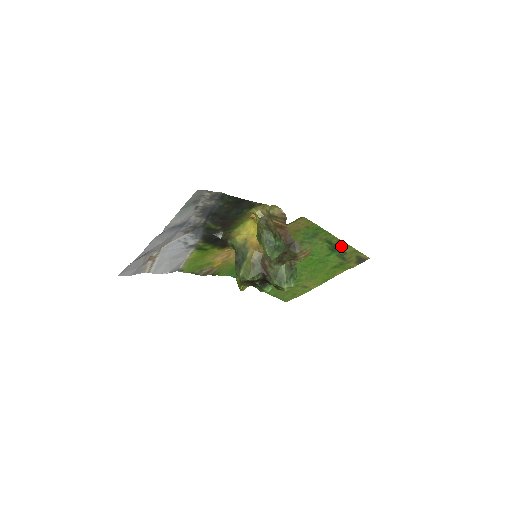
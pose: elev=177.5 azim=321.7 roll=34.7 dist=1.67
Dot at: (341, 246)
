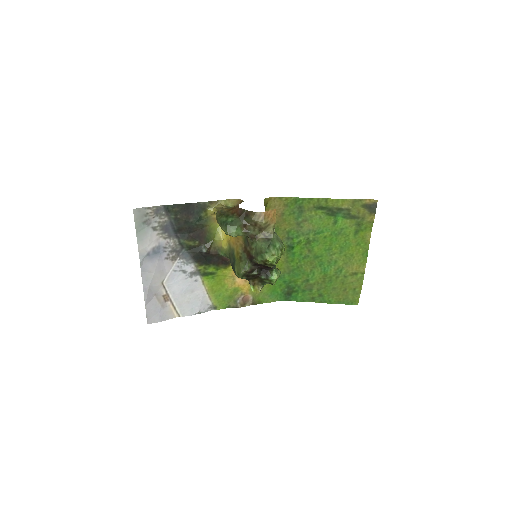
Dot at: (335, 205)
